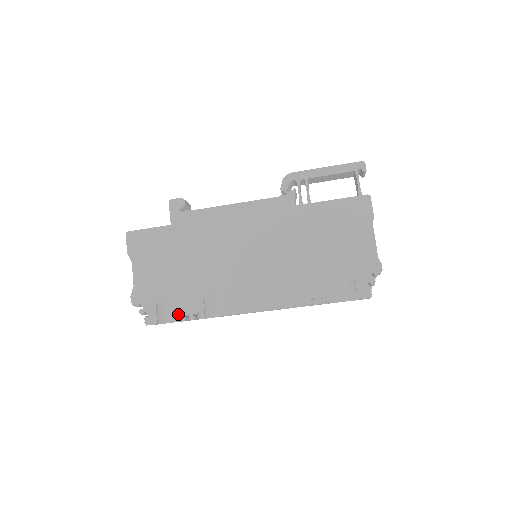
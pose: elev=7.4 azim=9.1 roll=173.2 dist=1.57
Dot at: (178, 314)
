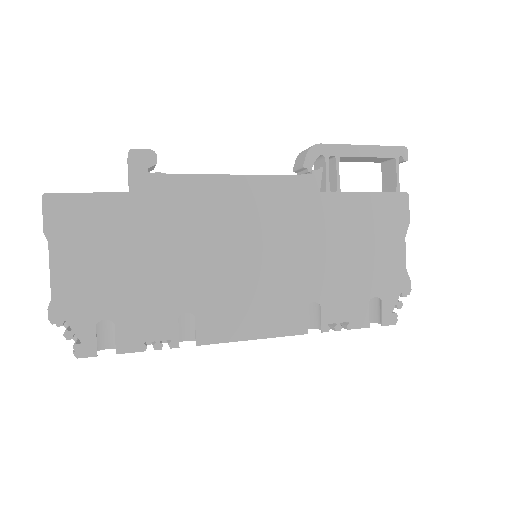
Dot at: (135, 340)
